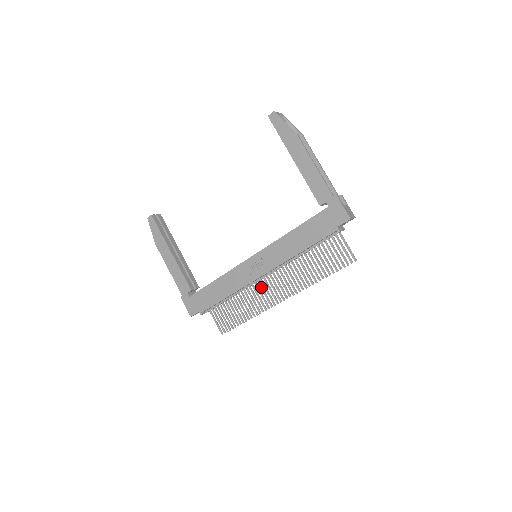
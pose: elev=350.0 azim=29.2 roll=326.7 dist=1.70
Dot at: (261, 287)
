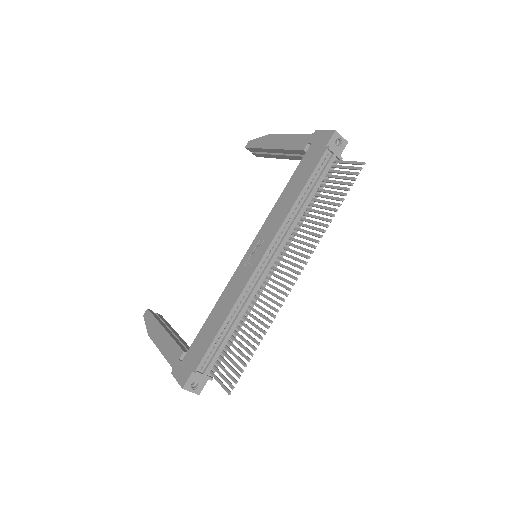
Dot at: (269, 285)
